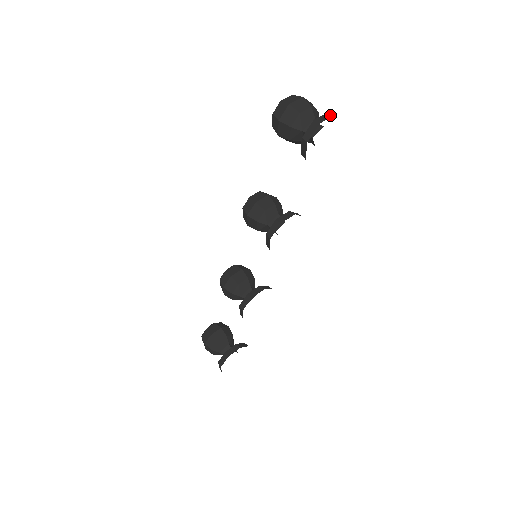
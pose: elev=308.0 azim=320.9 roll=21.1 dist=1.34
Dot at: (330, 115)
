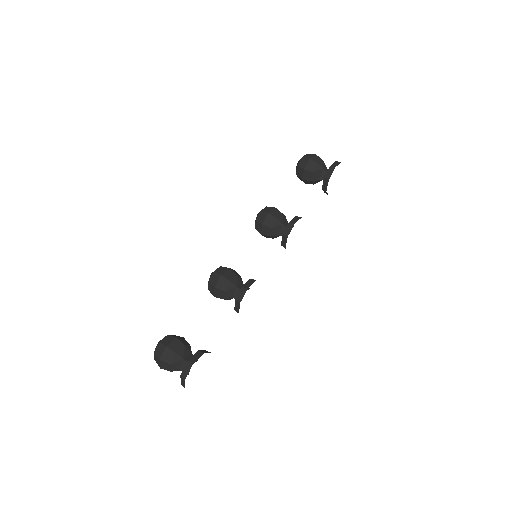
Dot at: occluded
